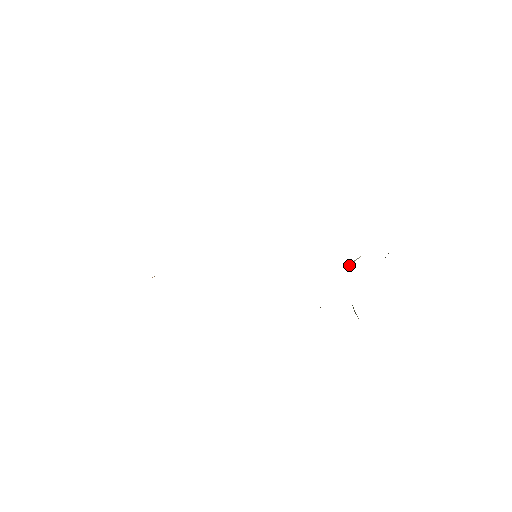
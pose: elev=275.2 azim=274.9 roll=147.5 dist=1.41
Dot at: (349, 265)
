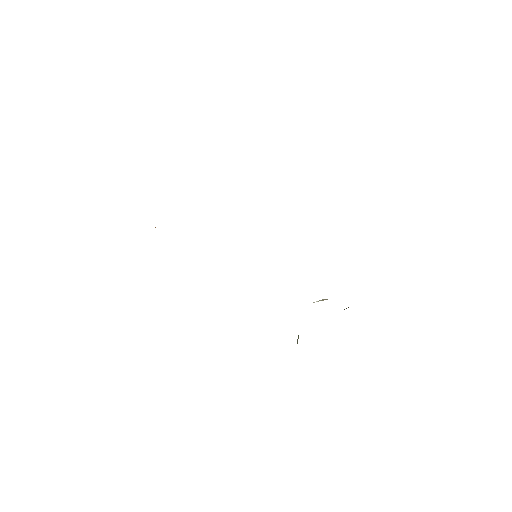
Dot at: (318, 301)
